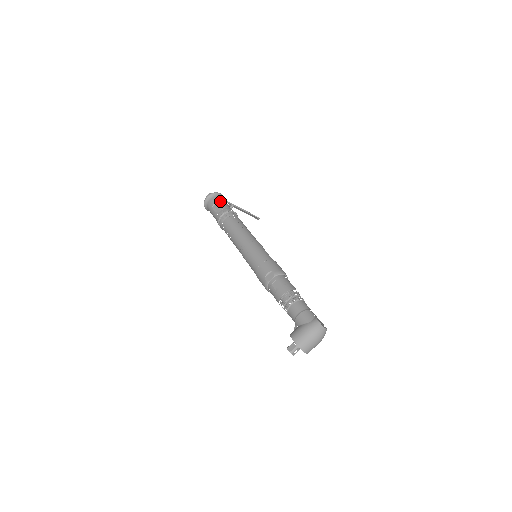
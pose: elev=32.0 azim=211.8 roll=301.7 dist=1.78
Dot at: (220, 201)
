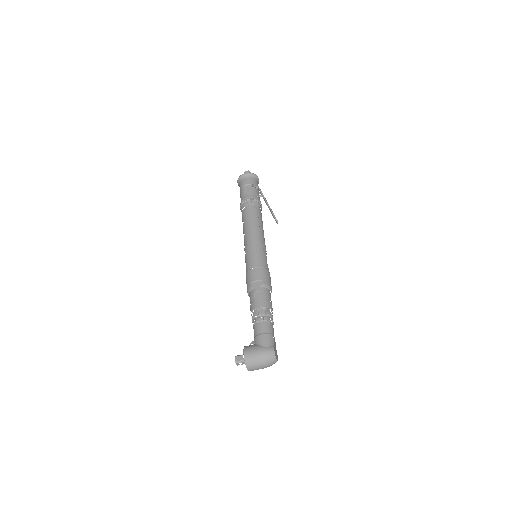
Dot at: (254, 184)
